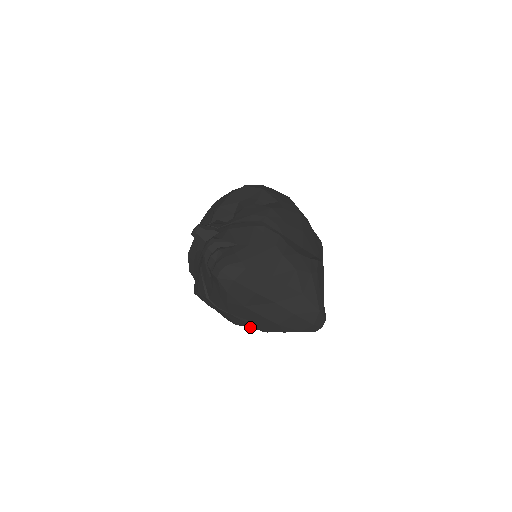
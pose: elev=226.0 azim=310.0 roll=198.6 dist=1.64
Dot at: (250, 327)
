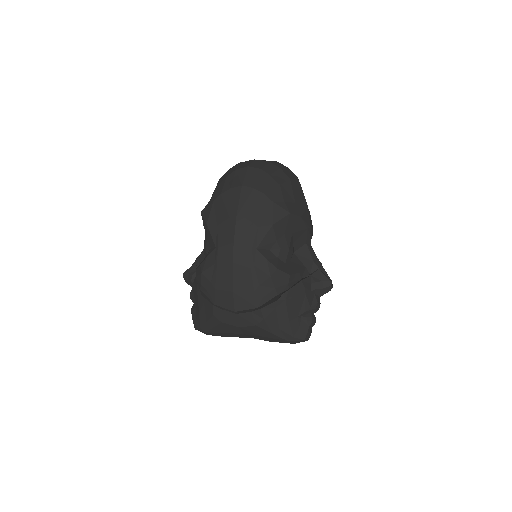
Dot at: occluded
